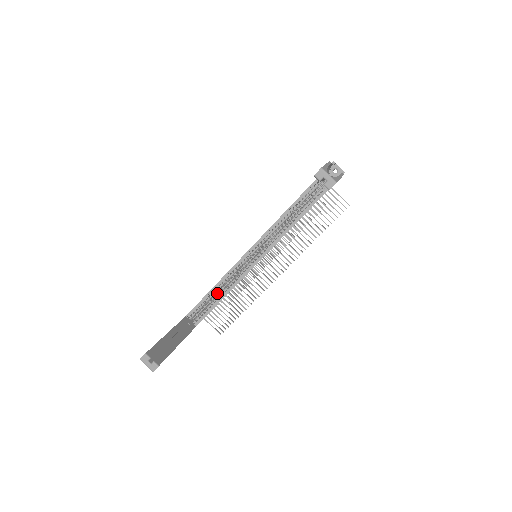
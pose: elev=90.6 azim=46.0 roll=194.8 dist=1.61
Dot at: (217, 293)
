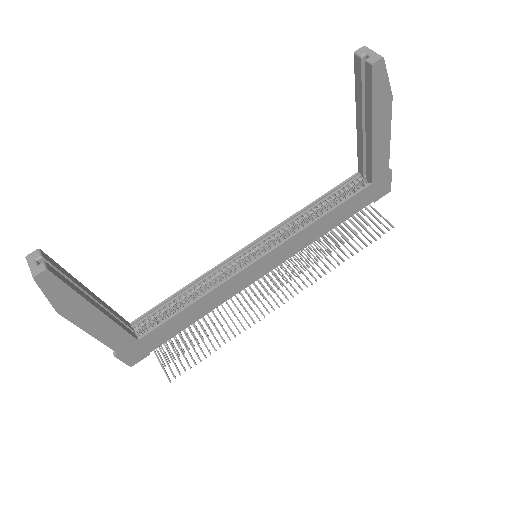
Dot at: occluded
